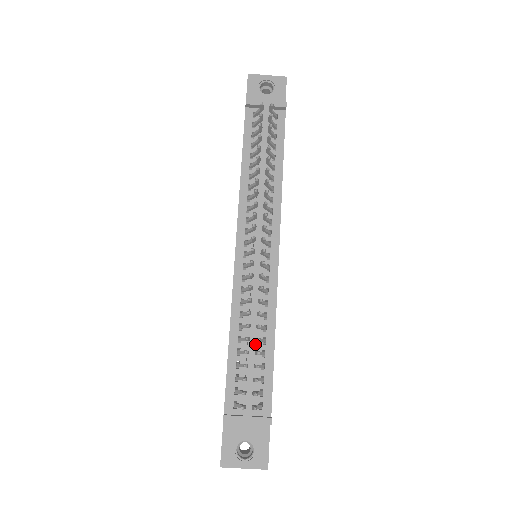
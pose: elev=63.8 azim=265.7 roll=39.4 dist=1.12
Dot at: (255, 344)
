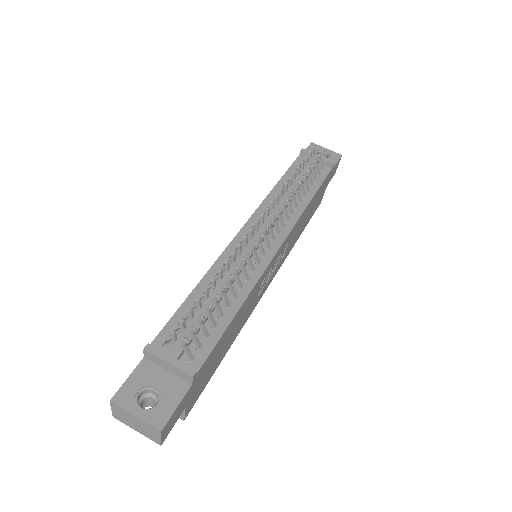
Dot at: (218, 299)
